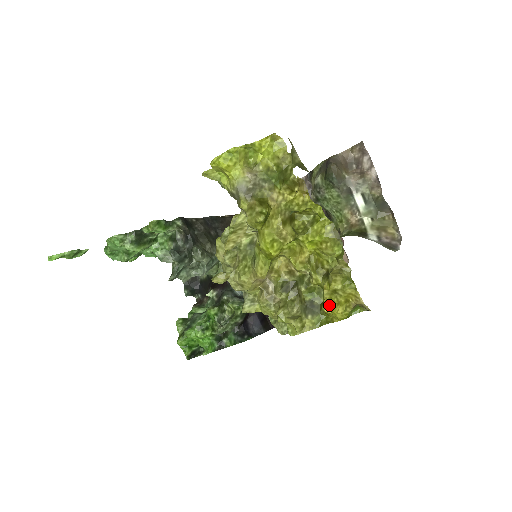
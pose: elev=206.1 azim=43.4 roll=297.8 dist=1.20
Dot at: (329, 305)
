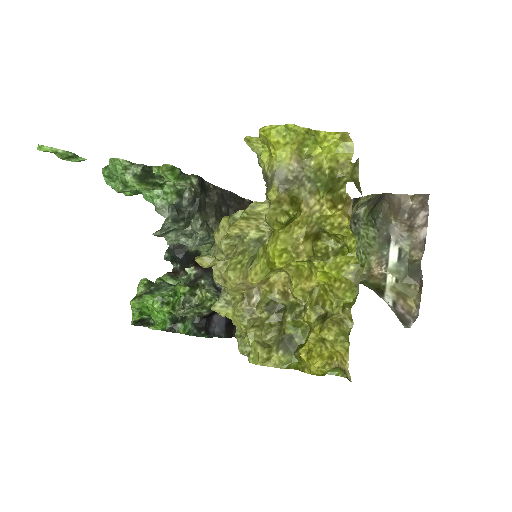
Dot at: (309, 351)
